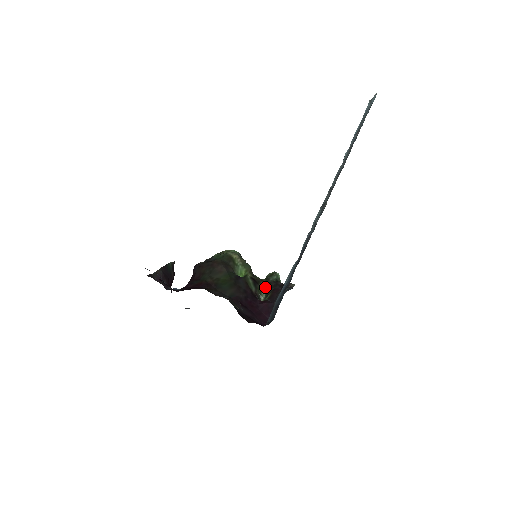
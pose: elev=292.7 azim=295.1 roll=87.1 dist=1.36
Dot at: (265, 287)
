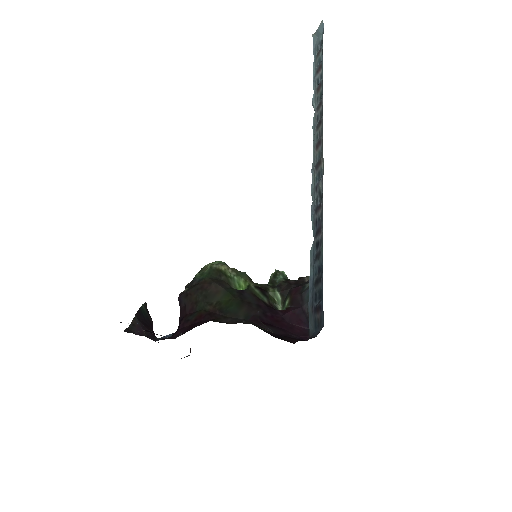
Dot at: (277, 292)
